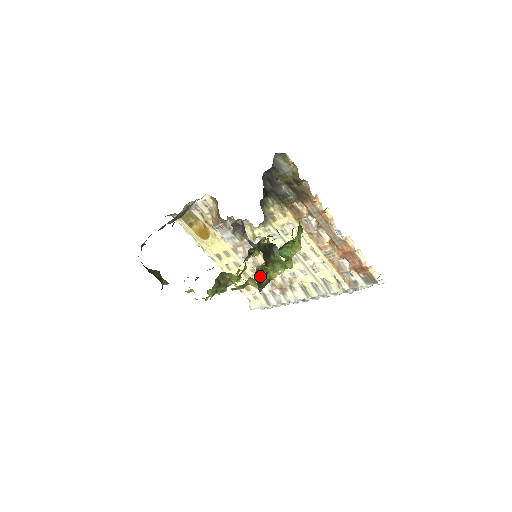
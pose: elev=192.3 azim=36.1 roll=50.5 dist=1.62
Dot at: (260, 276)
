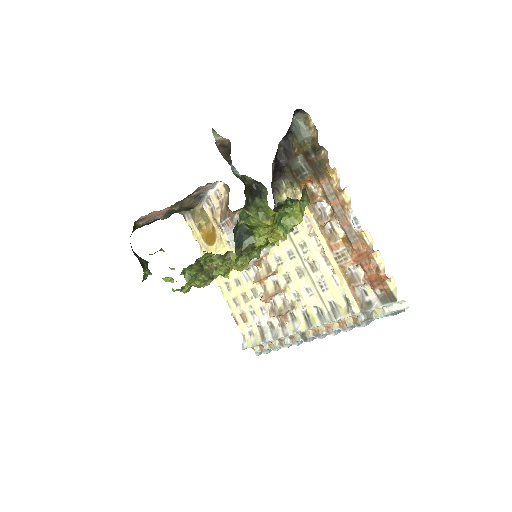
Dot at: (241, 235)
